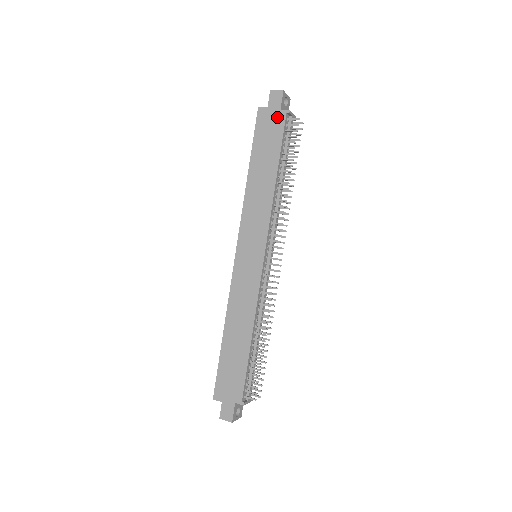
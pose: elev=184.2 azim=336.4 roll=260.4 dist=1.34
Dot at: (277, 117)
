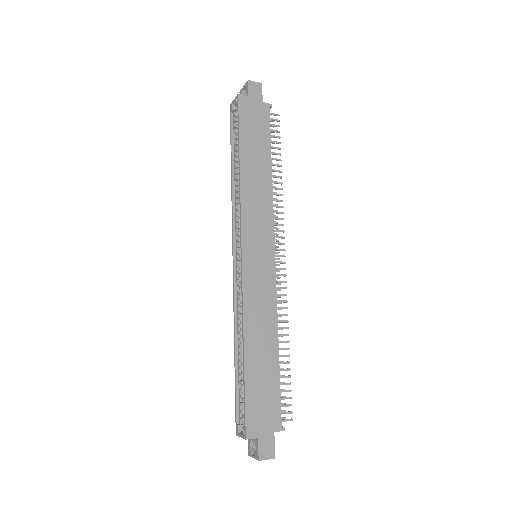
Dot at: (261, 108)
